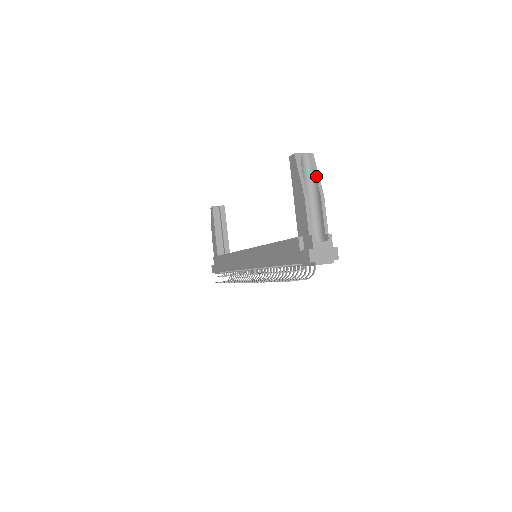
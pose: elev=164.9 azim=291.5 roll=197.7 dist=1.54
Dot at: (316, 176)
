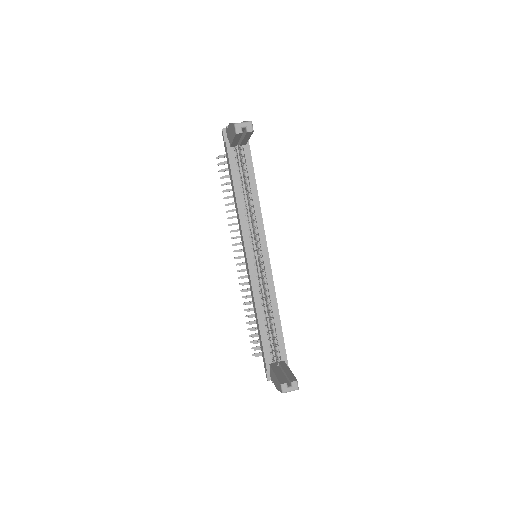
Dot at: occluded
